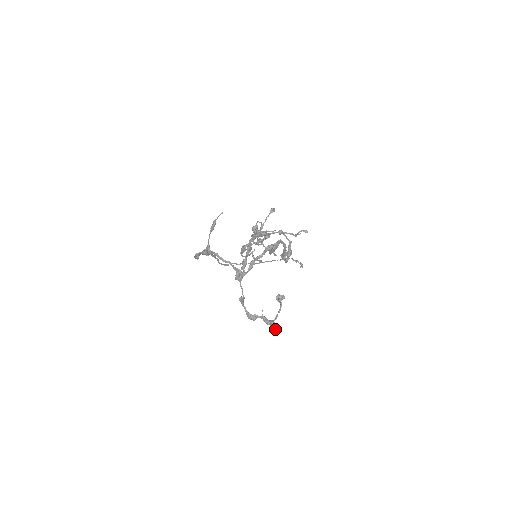
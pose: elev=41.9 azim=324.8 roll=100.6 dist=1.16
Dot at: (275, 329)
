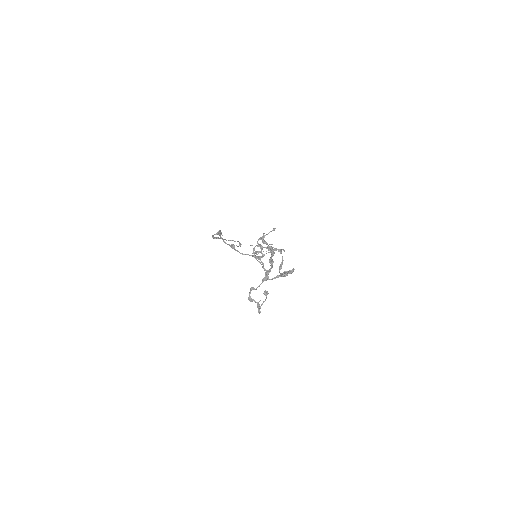
Dot at: (258, 311)
